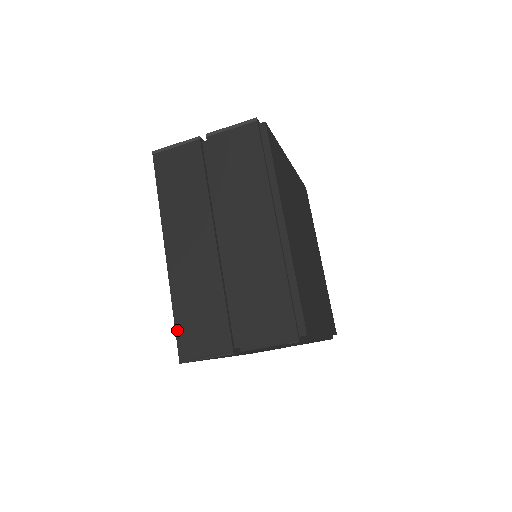
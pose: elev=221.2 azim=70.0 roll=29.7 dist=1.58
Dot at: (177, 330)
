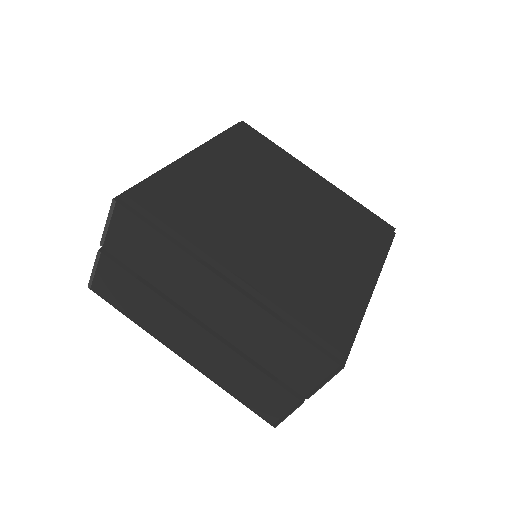
Dot at: occluded
